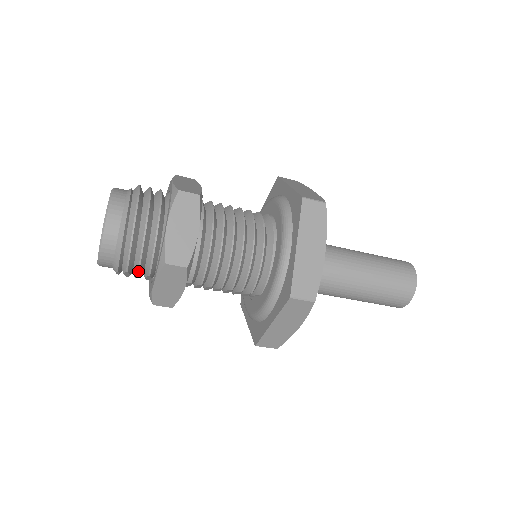
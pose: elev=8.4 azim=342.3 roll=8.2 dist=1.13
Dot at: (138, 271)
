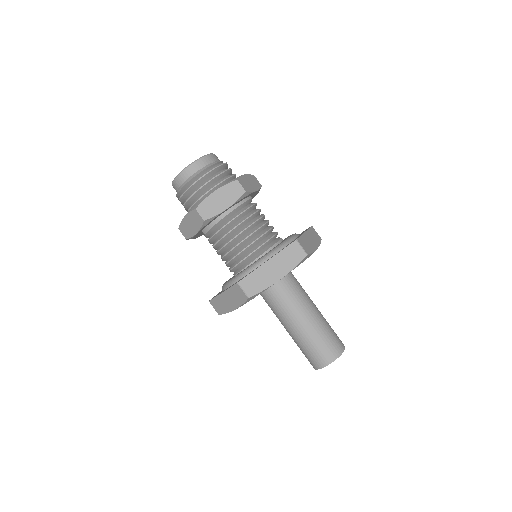
Dot at: (184, 203)
